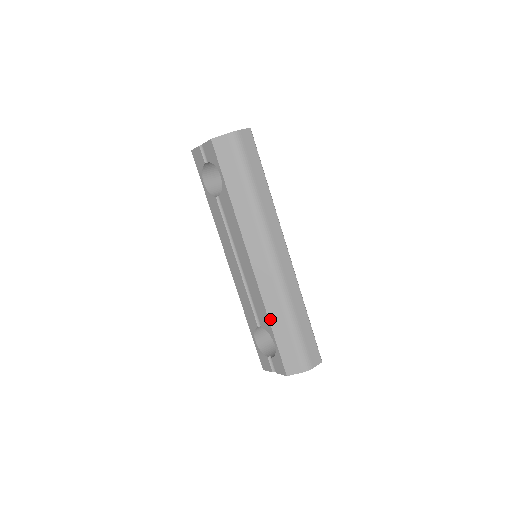
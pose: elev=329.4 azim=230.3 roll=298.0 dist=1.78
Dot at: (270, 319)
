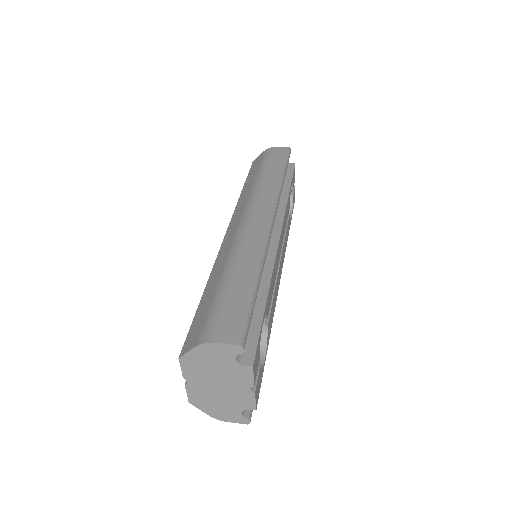
Dot at: (208, 283)
